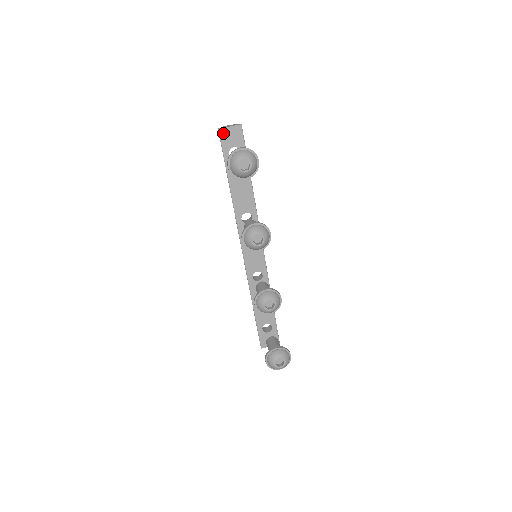
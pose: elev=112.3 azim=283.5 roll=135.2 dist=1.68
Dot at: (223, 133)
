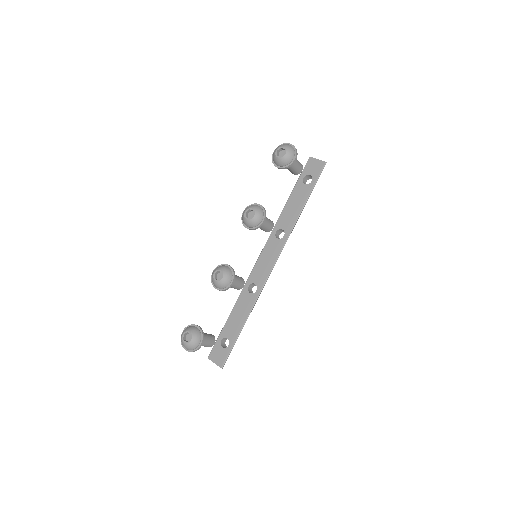
Dot at: (310, 161)
